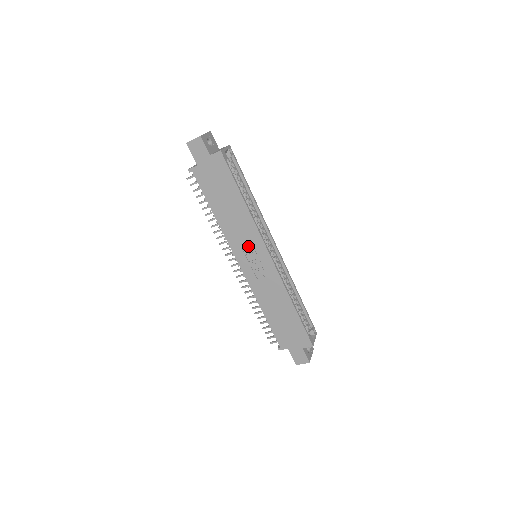
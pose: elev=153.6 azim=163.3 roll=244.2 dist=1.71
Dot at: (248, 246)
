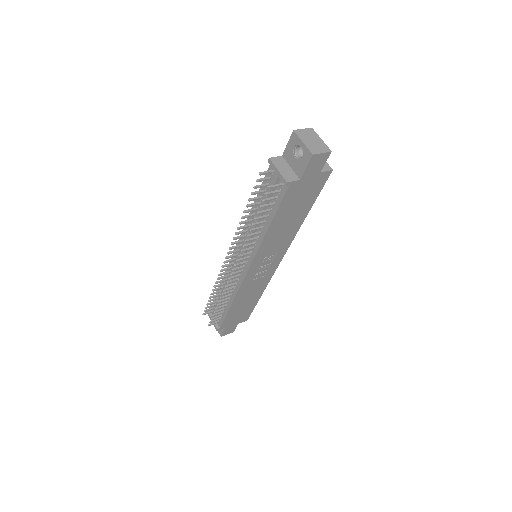
Dot at: (271, 254)
